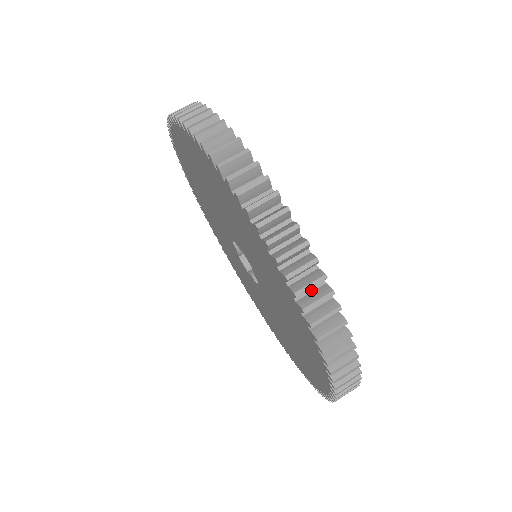
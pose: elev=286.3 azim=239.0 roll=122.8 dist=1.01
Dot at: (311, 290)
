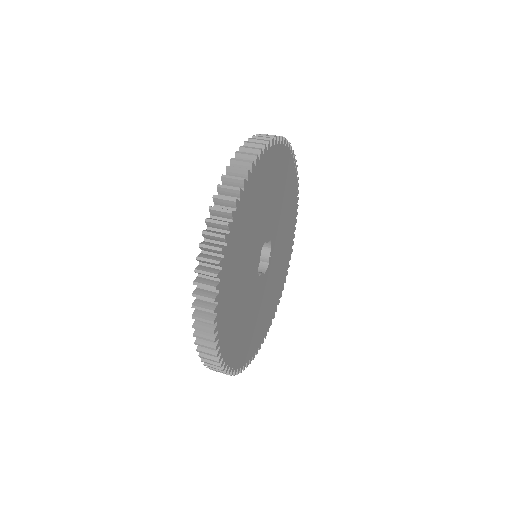
Dot at: (226, 208)
